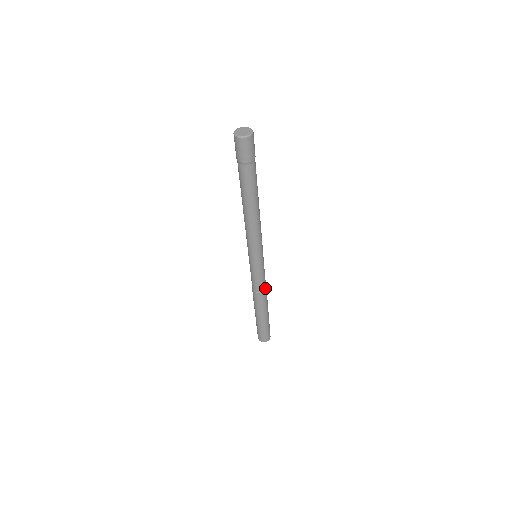
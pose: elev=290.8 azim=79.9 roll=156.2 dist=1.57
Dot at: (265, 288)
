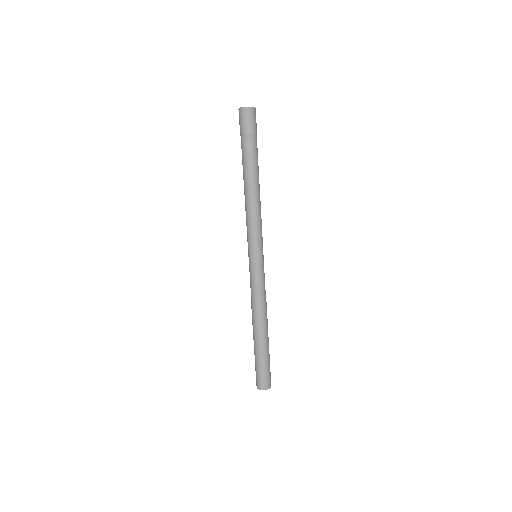
Dot at: (265, 301)
